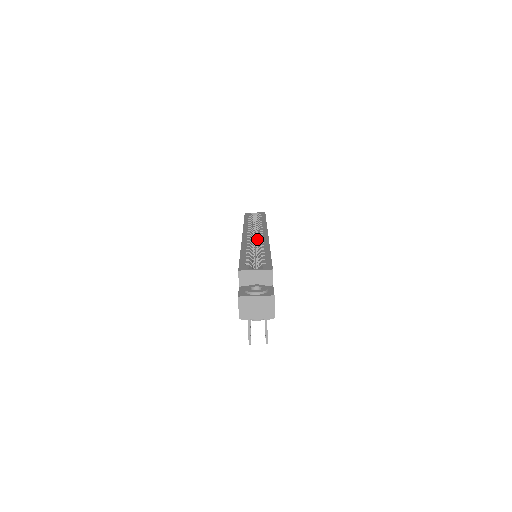
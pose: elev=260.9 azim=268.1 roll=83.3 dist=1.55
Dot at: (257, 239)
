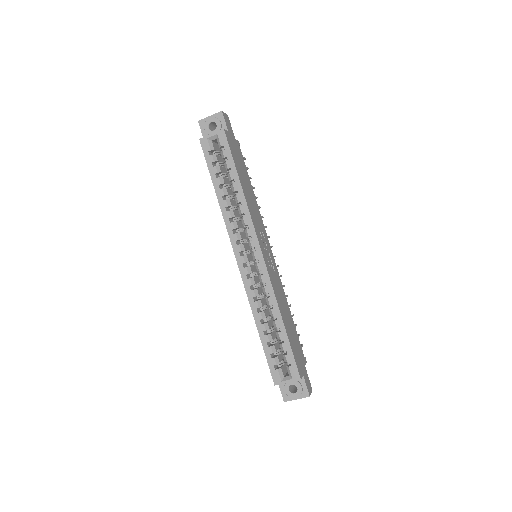
Dot at: occluded
